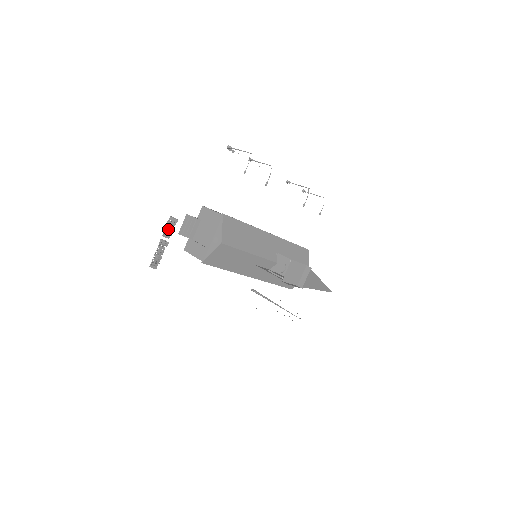
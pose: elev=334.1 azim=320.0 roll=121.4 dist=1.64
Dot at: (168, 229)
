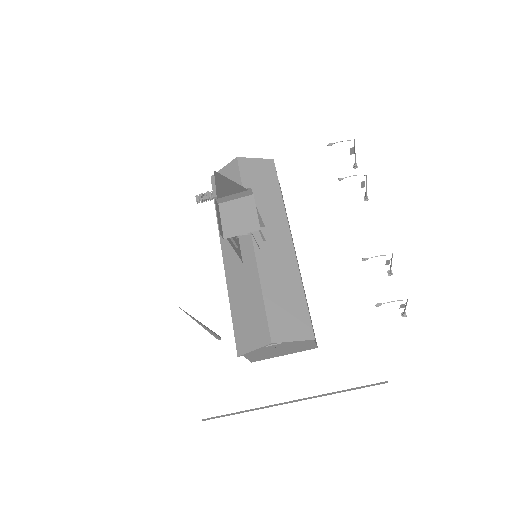
Dot at: occluded
